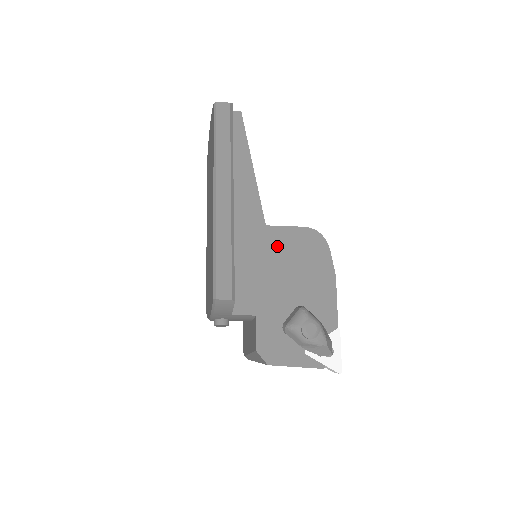
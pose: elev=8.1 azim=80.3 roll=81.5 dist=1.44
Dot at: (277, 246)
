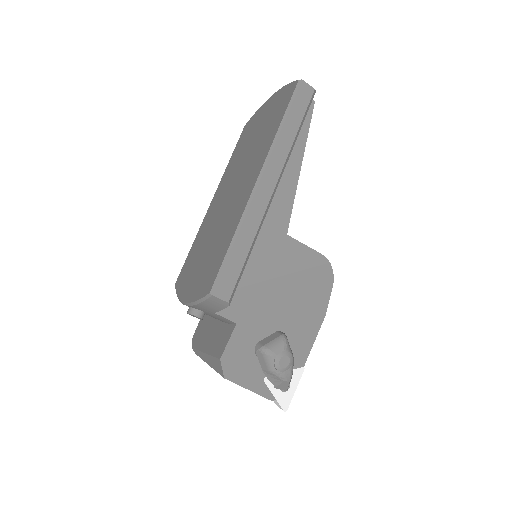
Dot at: (288, 261)
